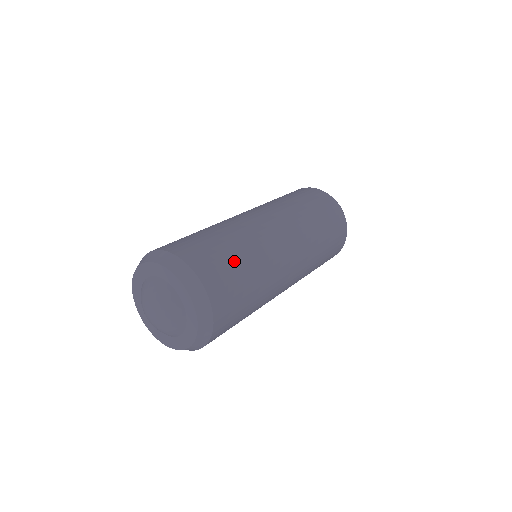
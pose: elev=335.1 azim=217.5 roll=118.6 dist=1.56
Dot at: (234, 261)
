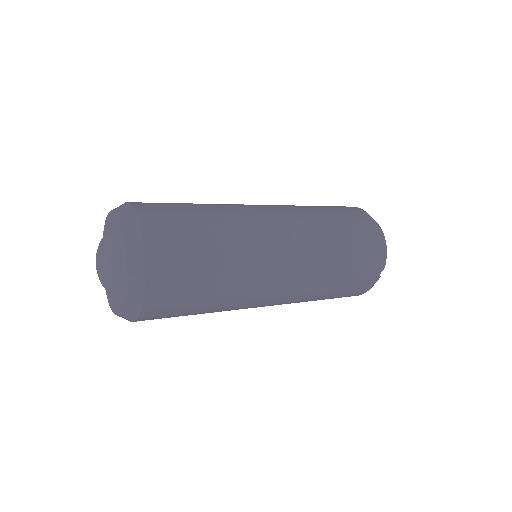
Dot at: (183, 205)
